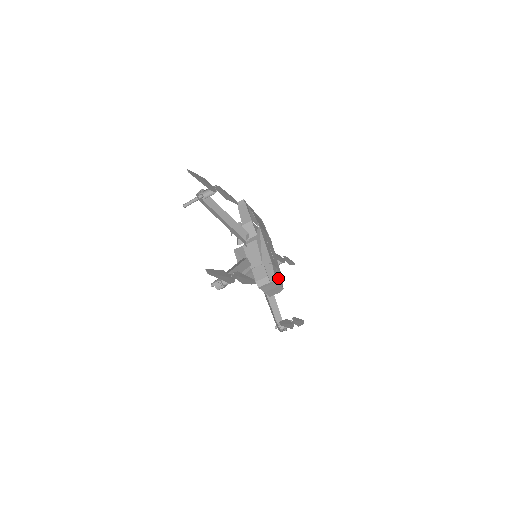
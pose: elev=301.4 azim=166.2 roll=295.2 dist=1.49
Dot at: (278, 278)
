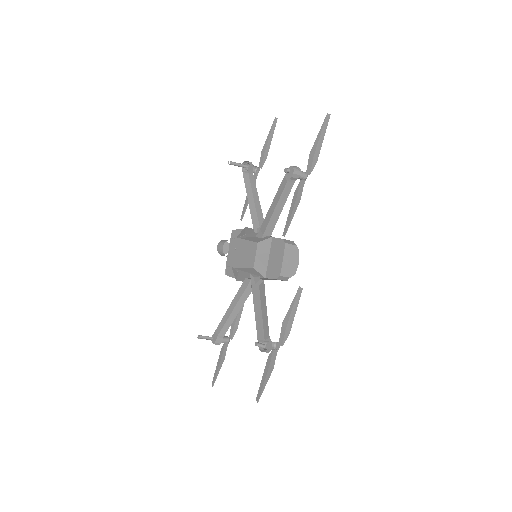
Dot at: occluded
